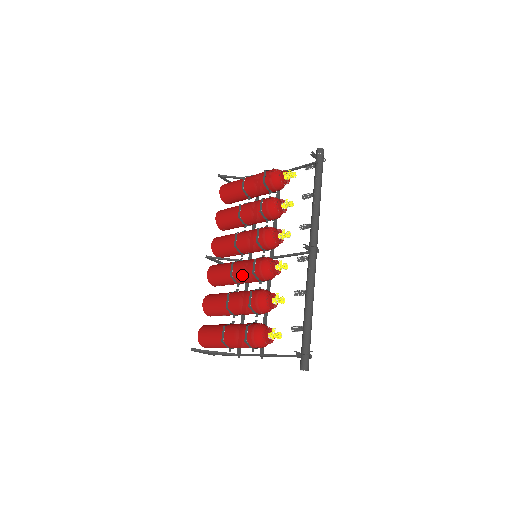
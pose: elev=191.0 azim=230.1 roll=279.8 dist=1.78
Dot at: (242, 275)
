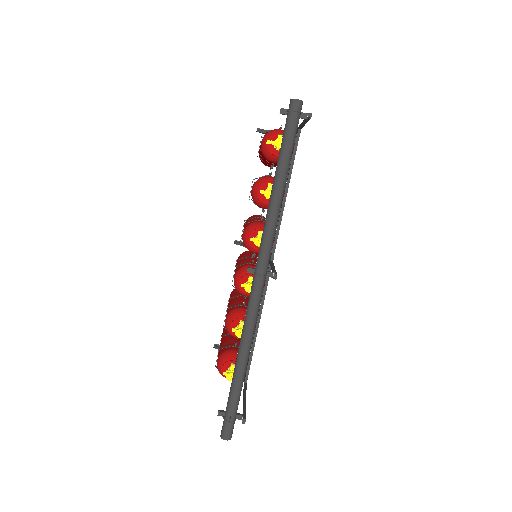
Dot at: occluded
